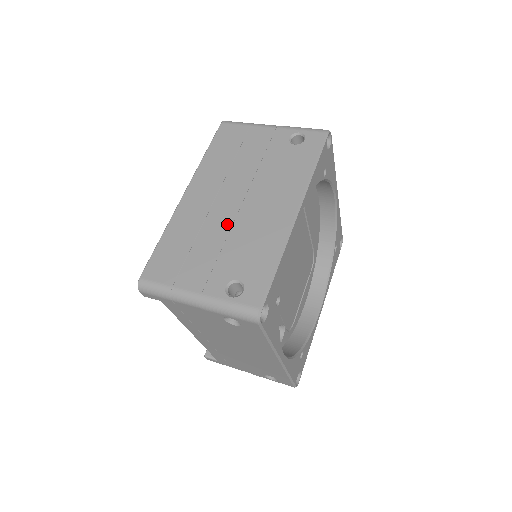
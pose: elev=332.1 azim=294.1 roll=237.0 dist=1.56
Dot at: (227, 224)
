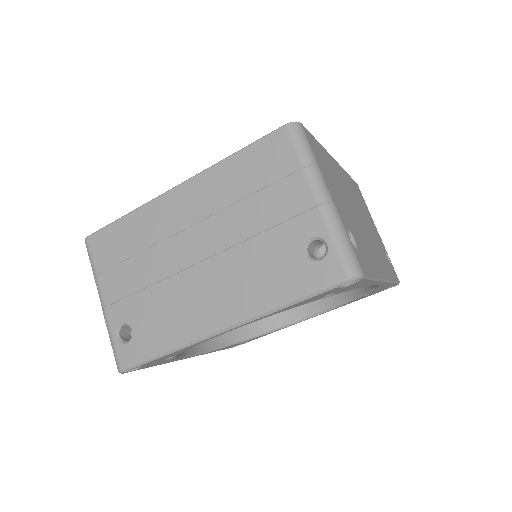
Dot at: (171, 268)
